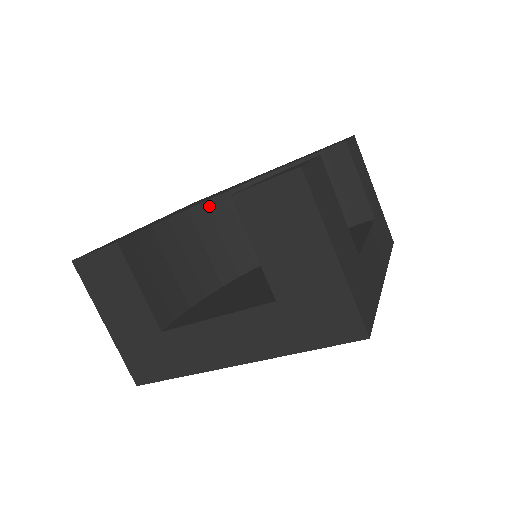
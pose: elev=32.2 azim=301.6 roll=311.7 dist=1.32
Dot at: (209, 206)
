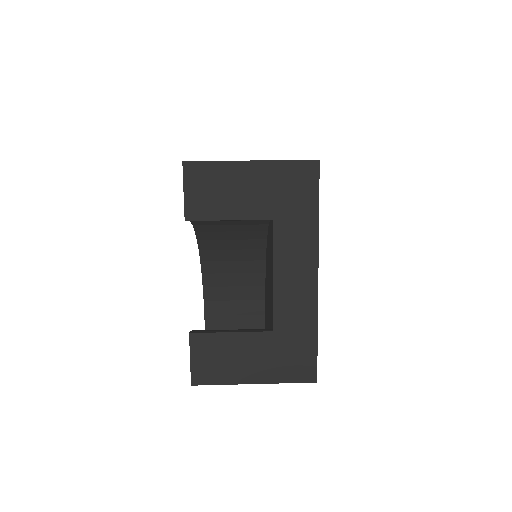
Dot at: (205, 261)
